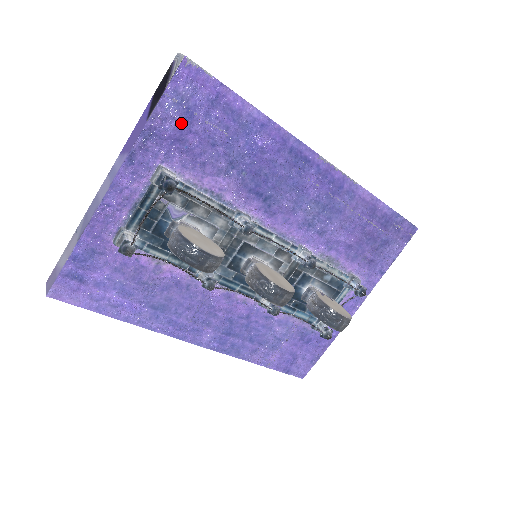
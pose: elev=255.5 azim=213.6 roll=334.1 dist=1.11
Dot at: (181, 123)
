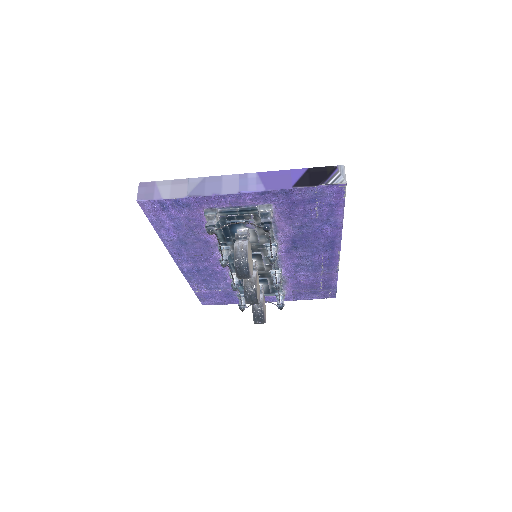
Dot at: (305, 200)
